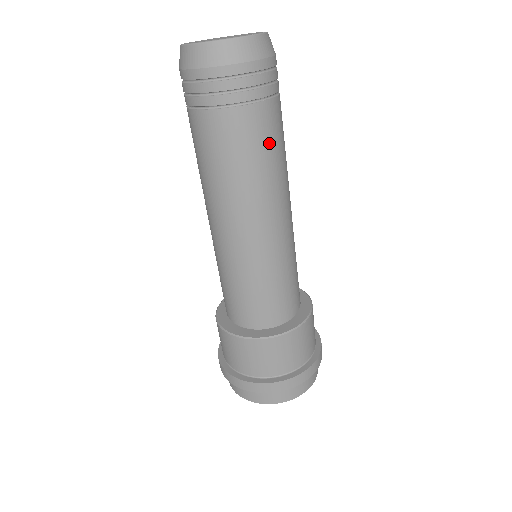
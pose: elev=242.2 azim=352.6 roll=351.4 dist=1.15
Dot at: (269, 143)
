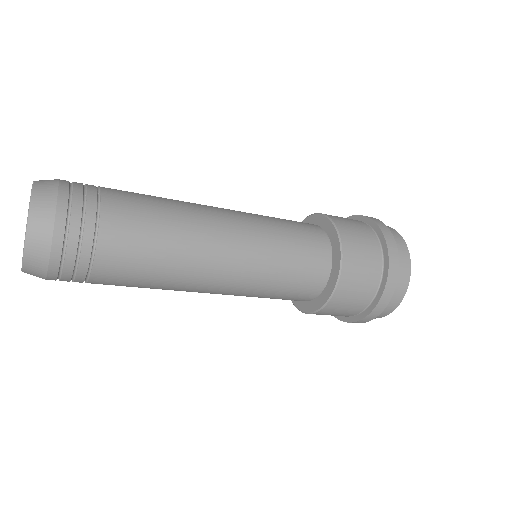
Dot at: (142, 249)
